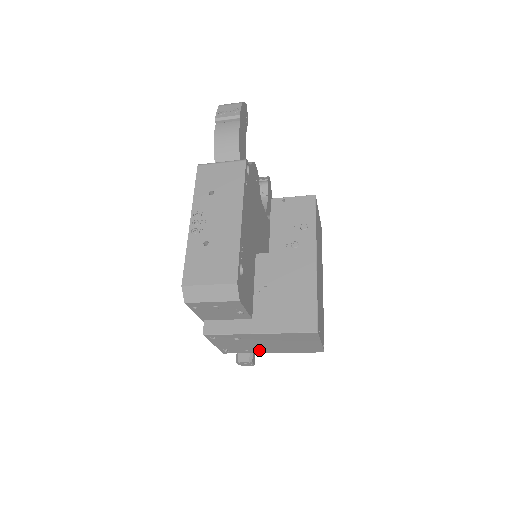
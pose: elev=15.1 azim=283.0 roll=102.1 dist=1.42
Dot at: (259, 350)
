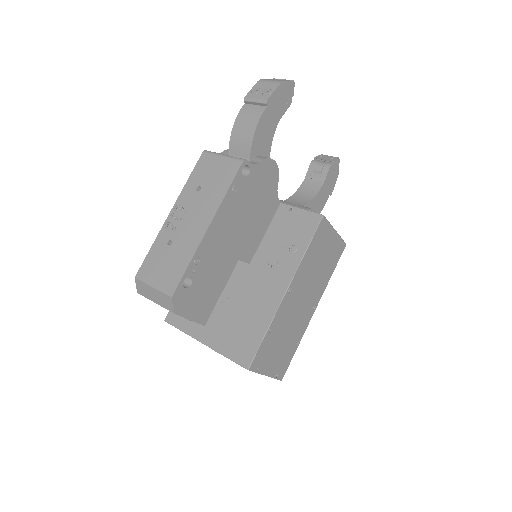
Dot at: occluded
